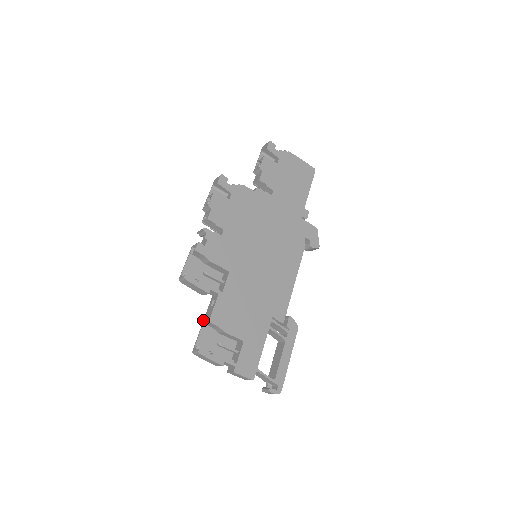
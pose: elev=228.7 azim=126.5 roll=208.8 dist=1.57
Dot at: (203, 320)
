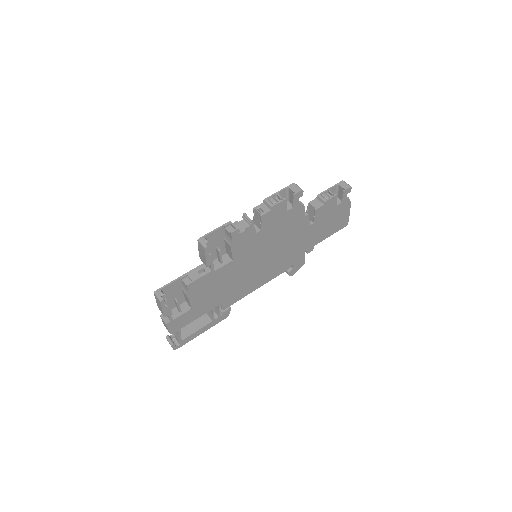
Dot at: (183, 275)
